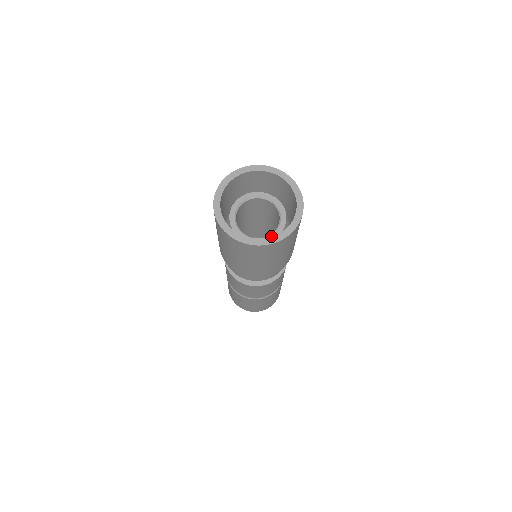
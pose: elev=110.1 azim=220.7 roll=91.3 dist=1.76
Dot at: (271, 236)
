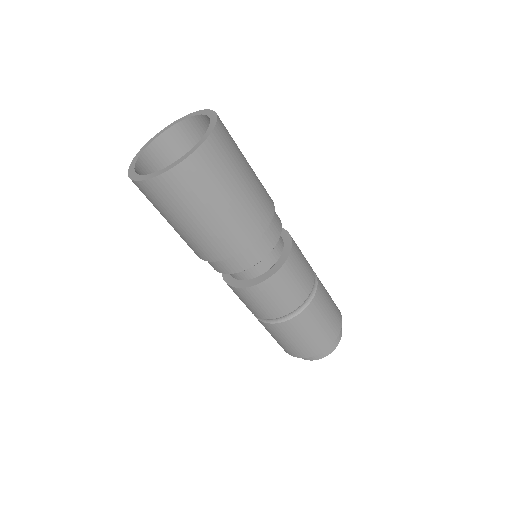
Dot at: occluded
